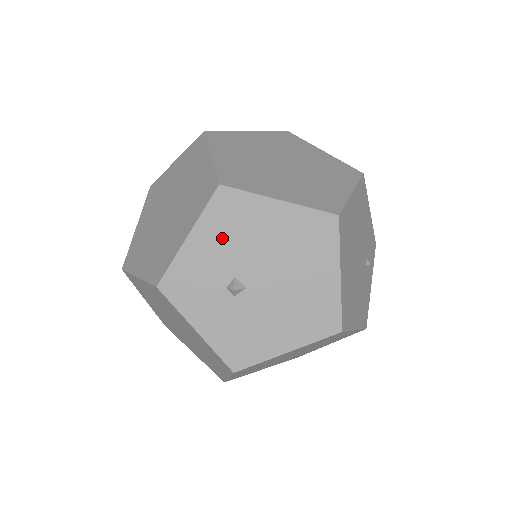
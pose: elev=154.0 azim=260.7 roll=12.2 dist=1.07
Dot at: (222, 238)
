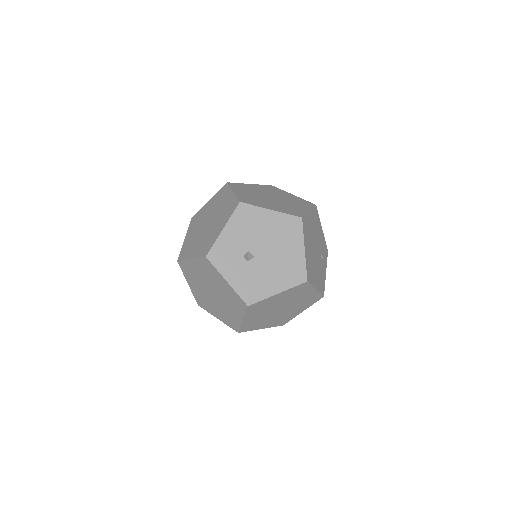
Dot at: (241, 230)
